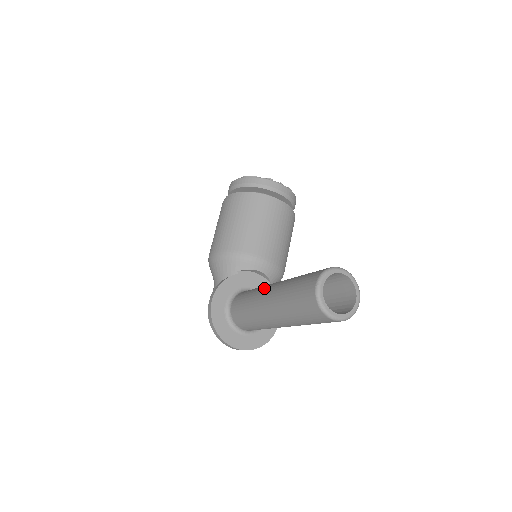
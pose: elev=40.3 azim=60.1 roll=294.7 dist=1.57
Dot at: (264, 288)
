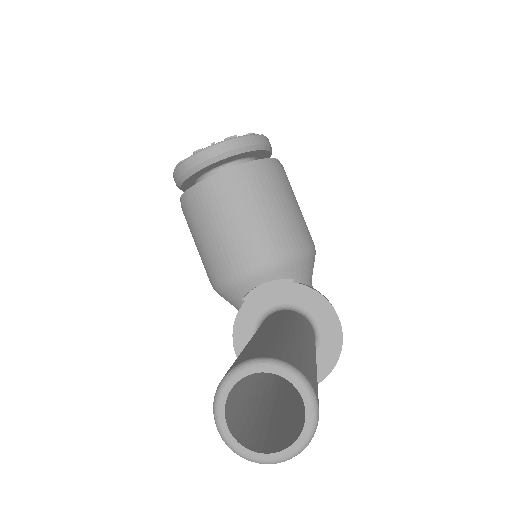
Dot at: occluded
